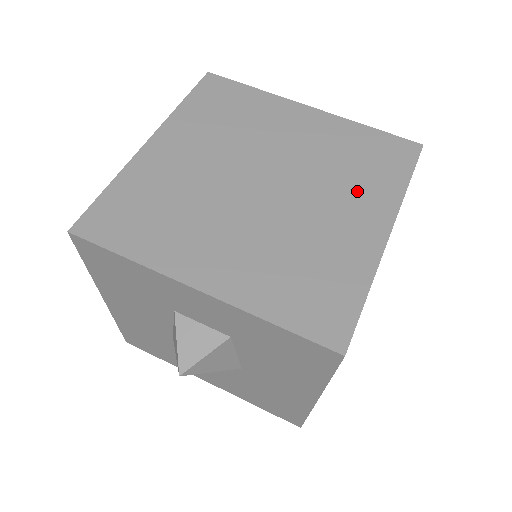
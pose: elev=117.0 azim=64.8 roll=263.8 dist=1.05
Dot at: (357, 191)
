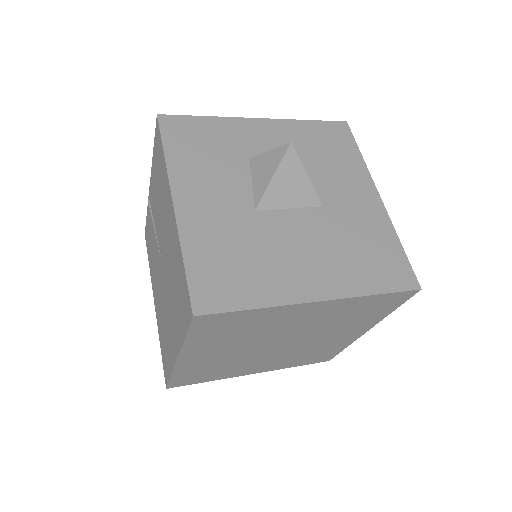
Dot at: occluded
